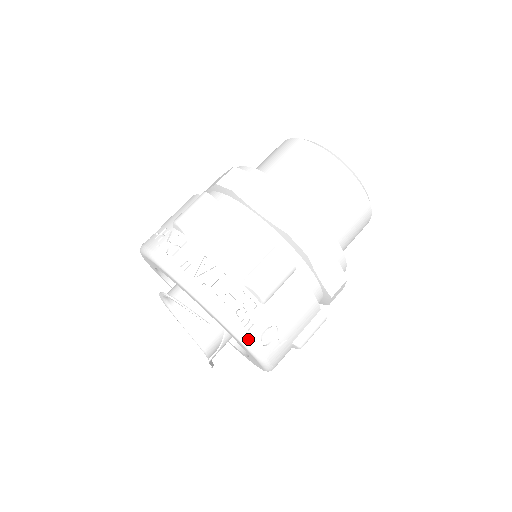
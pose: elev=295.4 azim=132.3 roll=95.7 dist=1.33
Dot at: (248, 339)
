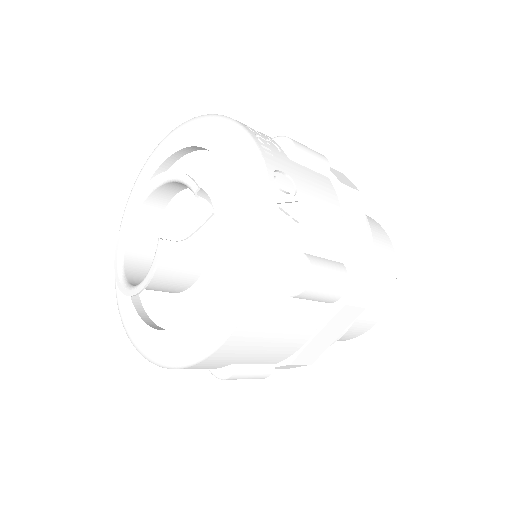
Dot at: (262, 157)
